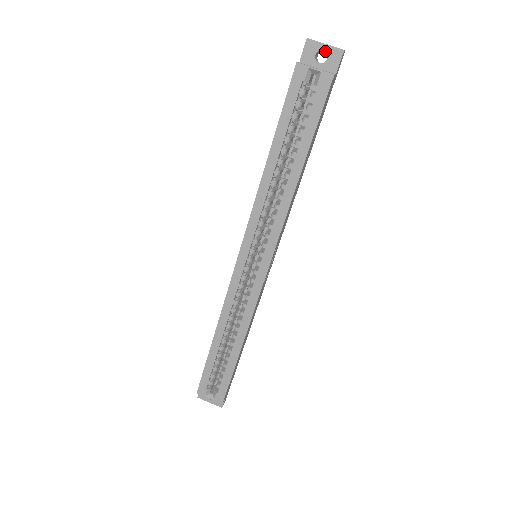
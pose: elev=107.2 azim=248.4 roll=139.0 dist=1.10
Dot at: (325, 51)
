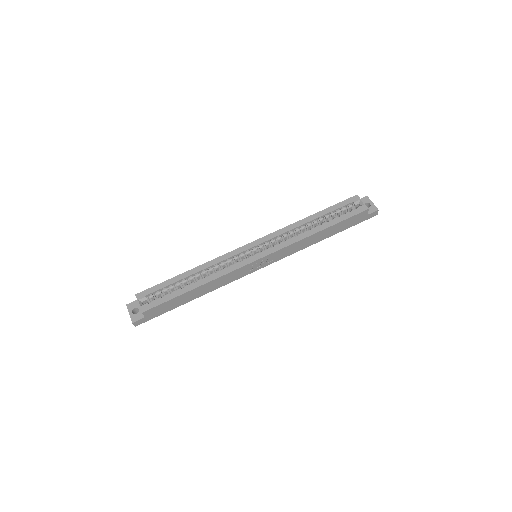
Dot at: (370, 205)
